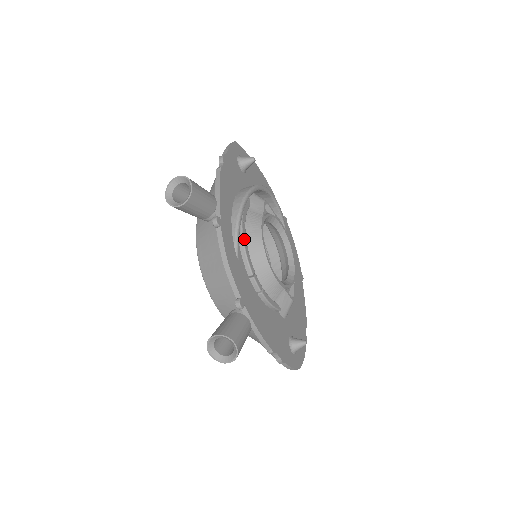
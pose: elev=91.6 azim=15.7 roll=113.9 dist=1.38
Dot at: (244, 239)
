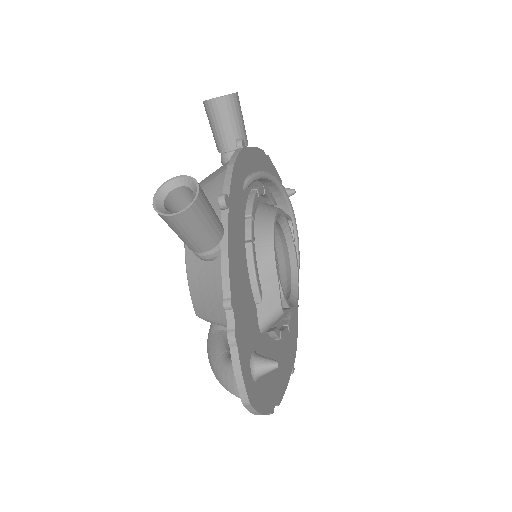
Dot at: (258, 191)
